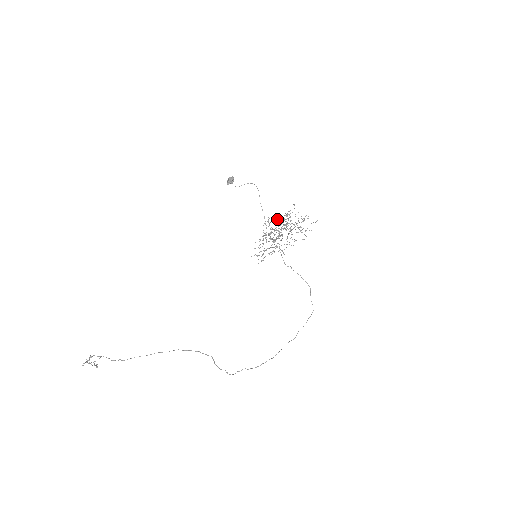
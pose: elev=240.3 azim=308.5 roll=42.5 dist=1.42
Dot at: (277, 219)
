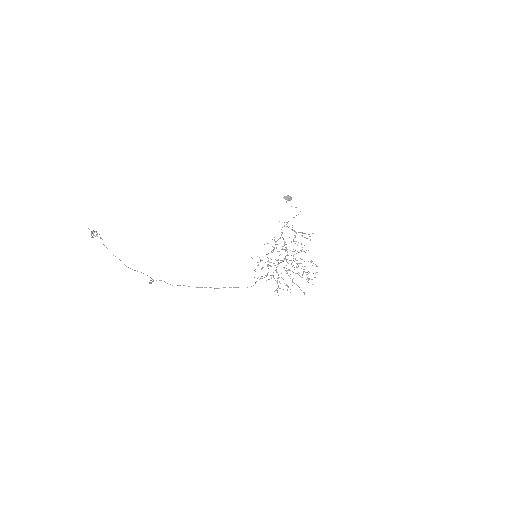
Dot at: occluded
